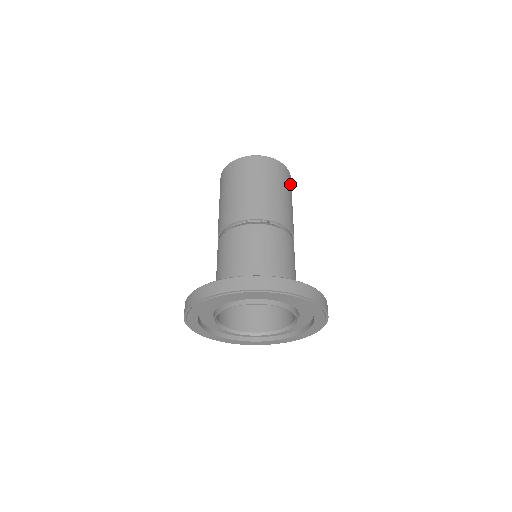
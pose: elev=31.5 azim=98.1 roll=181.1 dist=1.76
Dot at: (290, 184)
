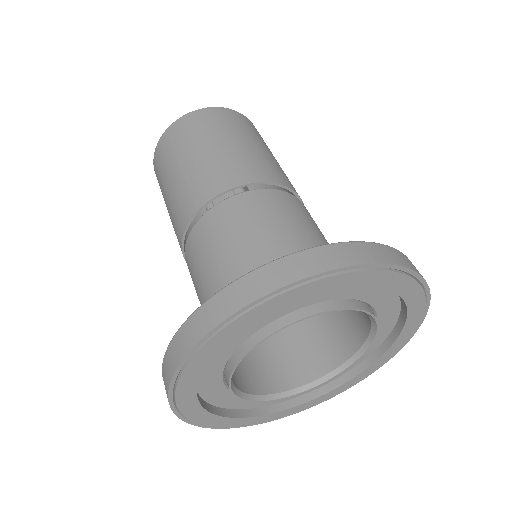
Dot at: (257, 133)
